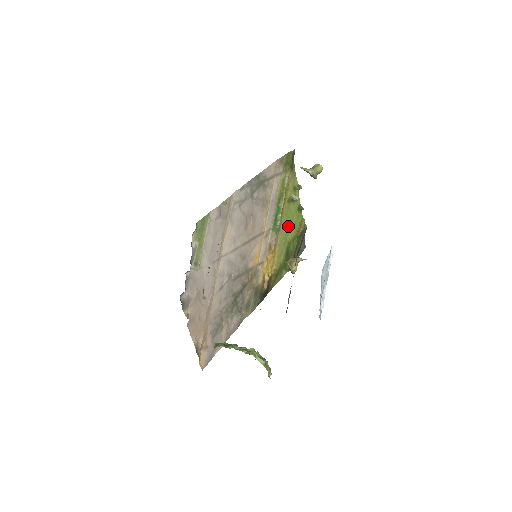
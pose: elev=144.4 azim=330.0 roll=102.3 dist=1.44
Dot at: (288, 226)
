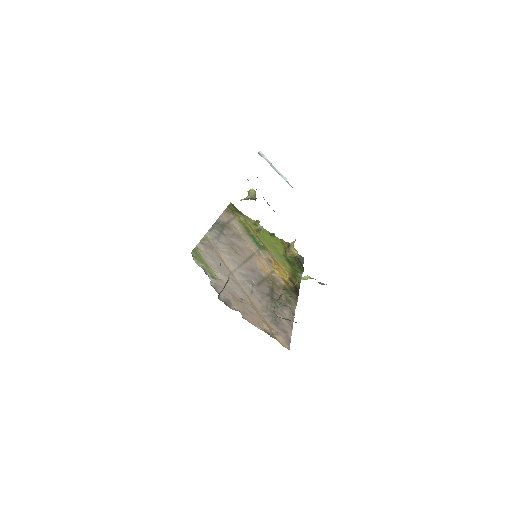
Dot at: (272, 246)
